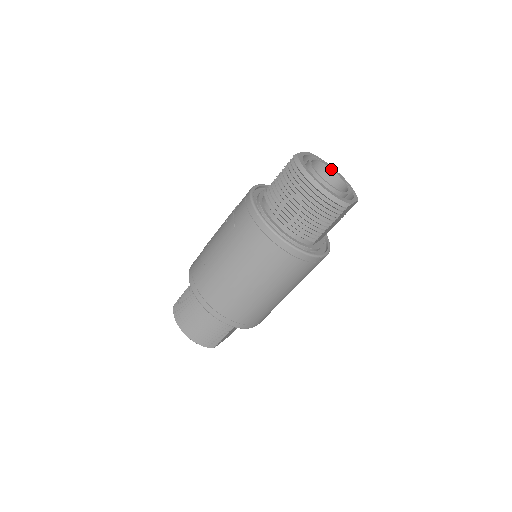
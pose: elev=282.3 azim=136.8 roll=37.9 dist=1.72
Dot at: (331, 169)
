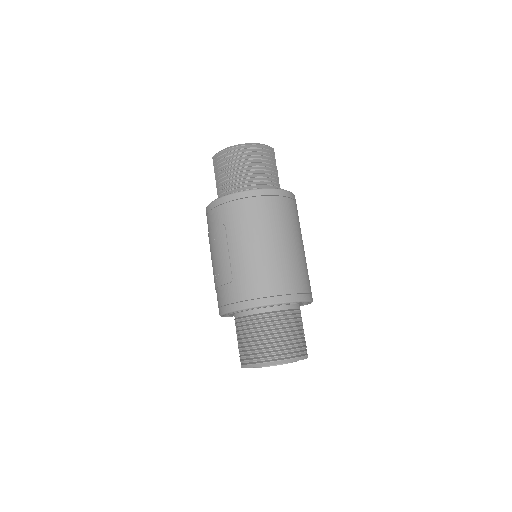
Dot at: occluded
